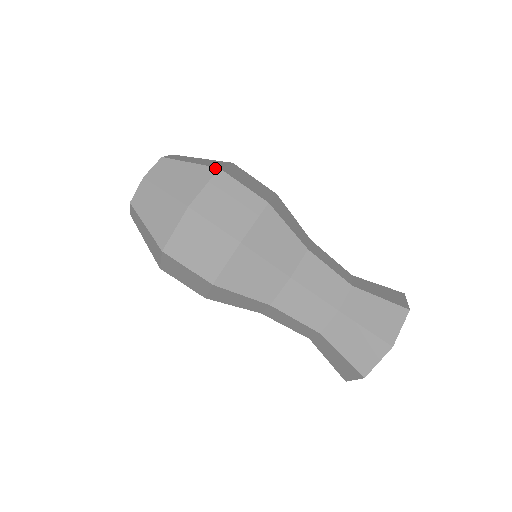
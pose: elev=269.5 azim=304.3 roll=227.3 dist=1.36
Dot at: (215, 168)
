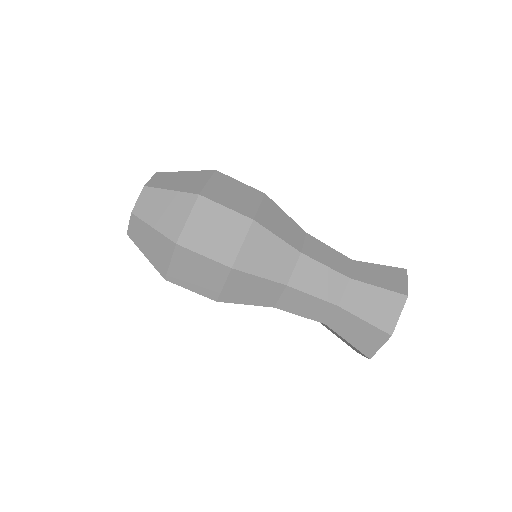
Dot at: (195, 195)
